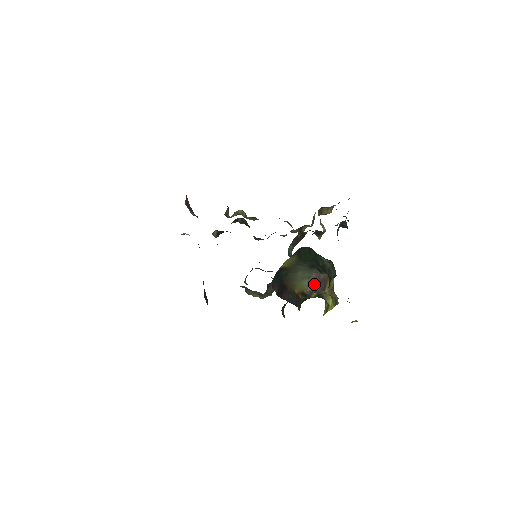
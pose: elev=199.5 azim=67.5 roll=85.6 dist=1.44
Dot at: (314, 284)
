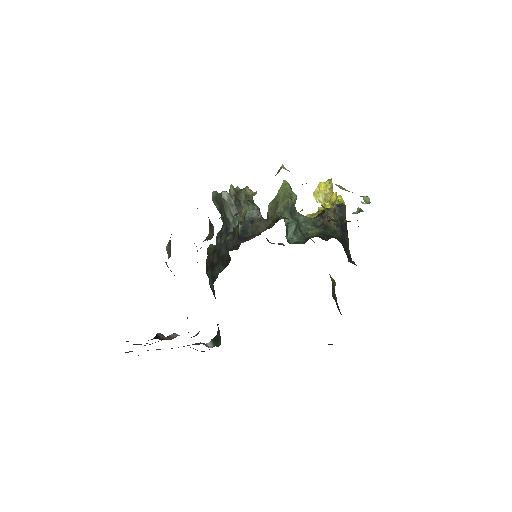
Dot at: occluded
